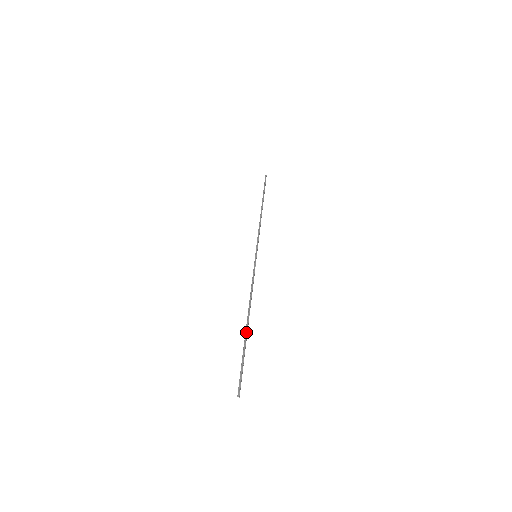
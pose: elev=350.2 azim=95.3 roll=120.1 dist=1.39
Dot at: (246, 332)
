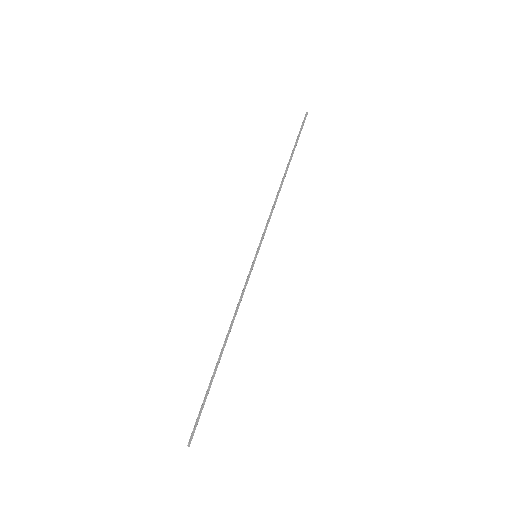
Dot at: (215, 367)
